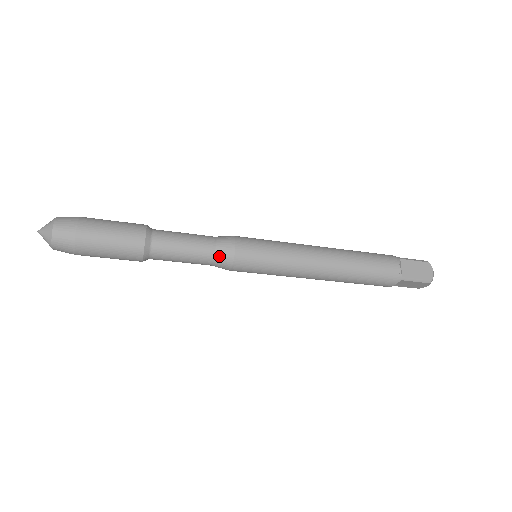
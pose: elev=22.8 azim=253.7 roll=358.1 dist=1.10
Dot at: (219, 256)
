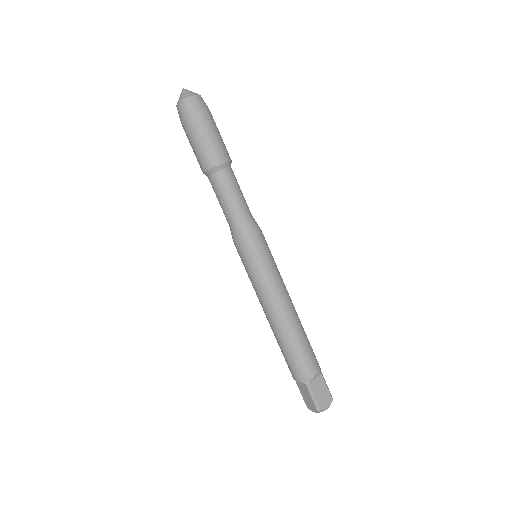
Dot at: (254, 219)
